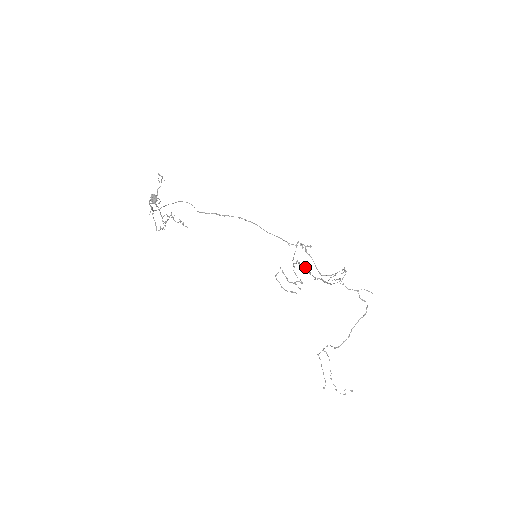
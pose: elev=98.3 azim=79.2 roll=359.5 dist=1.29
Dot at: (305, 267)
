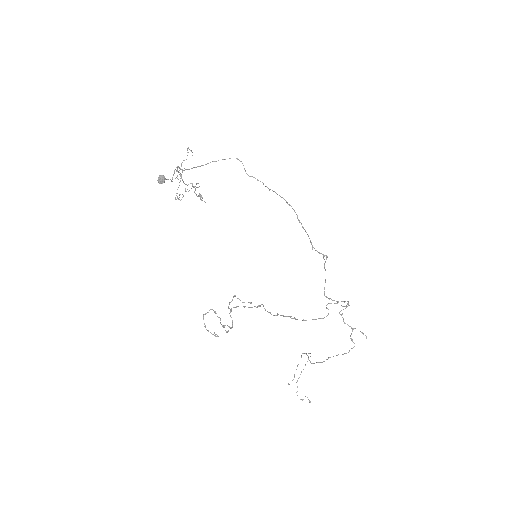
Dot at: (263, 305)
